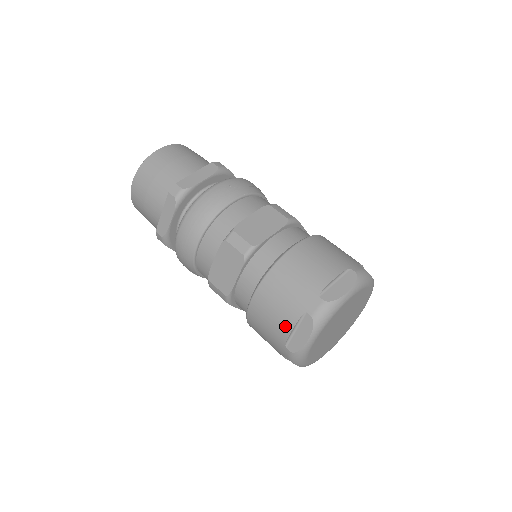
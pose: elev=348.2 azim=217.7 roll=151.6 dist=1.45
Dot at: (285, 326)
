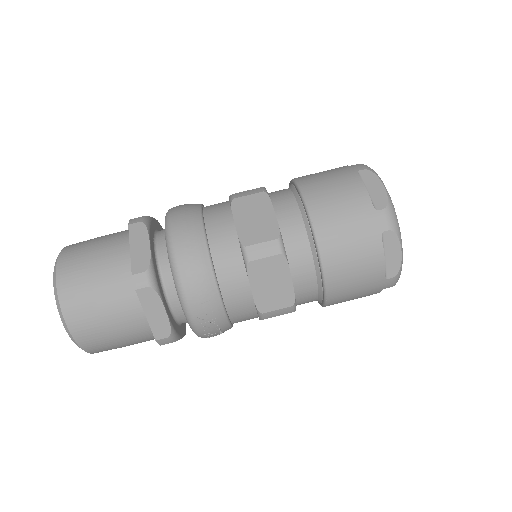
Dot at: (357, 190)
